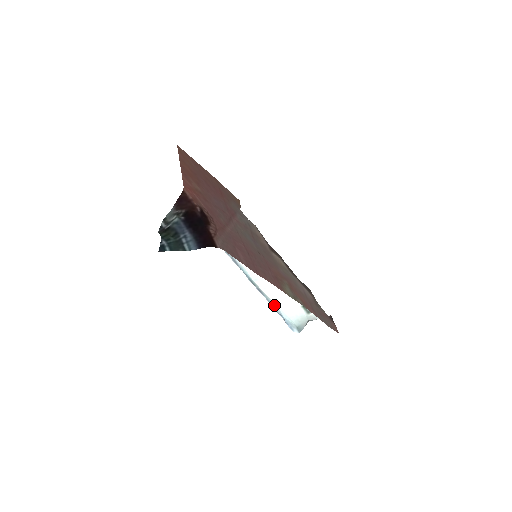
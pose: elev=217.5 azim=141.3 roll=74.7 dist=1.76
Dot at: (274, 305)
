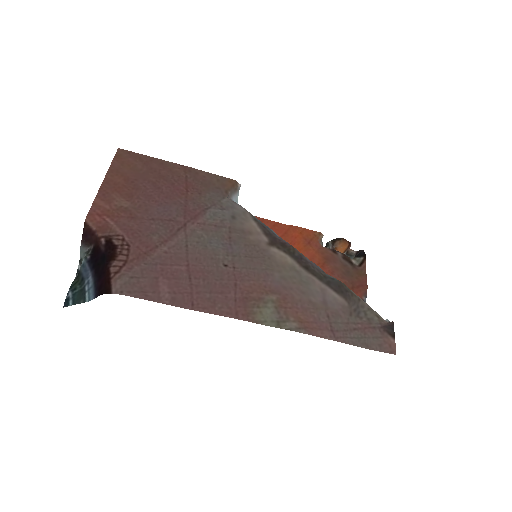
Dot at: occluded
